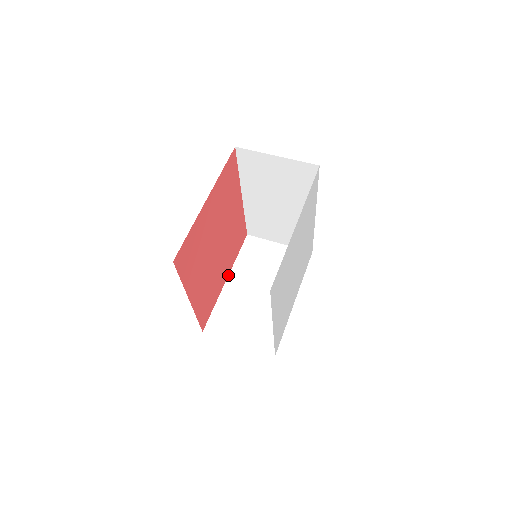
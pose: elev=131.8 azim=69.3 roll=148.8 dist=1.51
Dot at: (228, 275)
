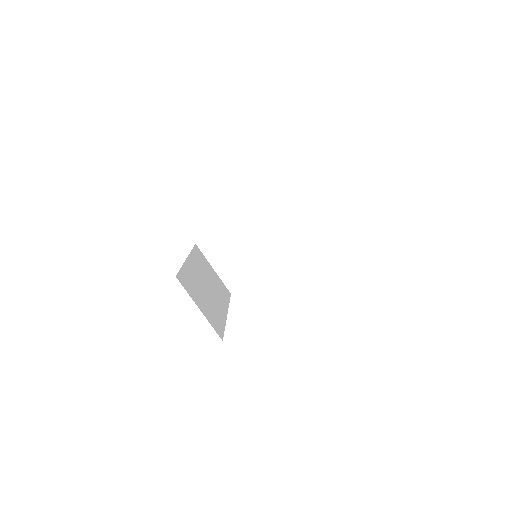
Dot at: (243, 212)
